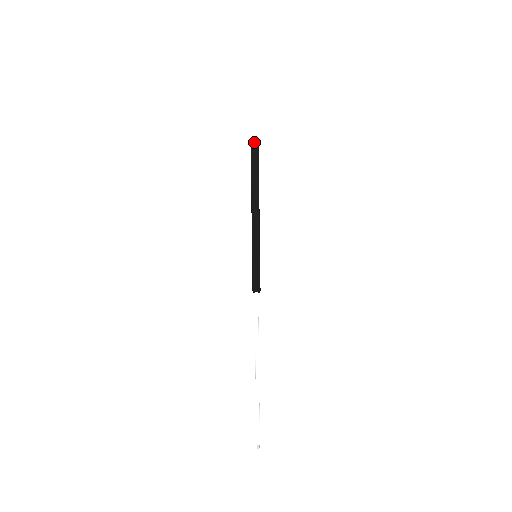
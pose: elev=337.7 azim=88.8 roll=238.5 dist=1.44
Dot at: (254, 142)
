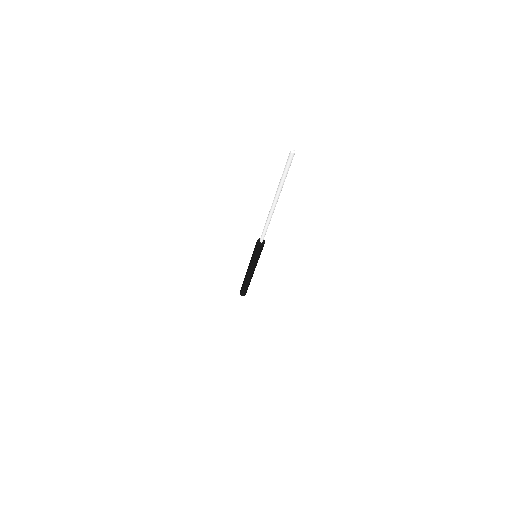
Dot at: occluded
